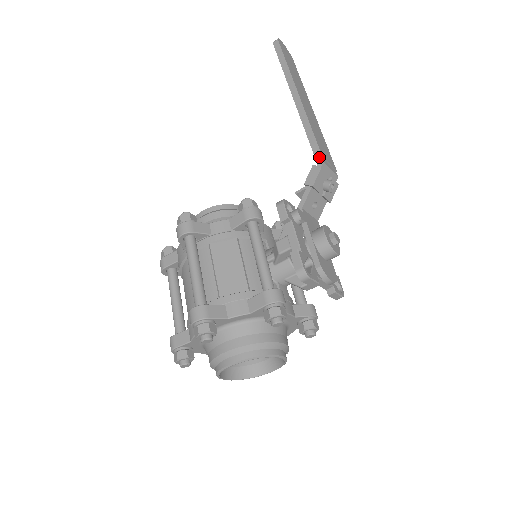
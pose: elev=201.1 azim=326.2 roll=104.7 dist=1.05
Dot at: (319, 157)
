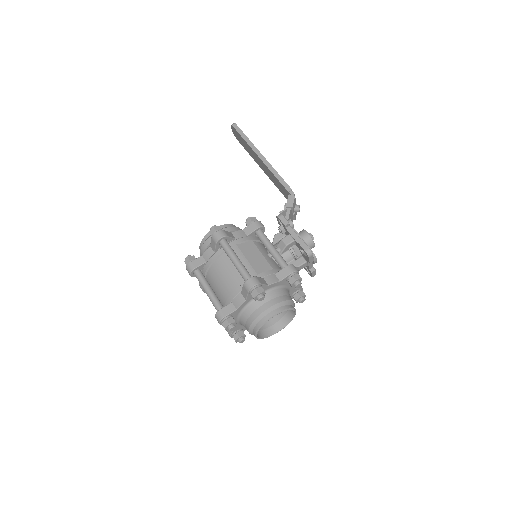
Dot at: (290, 191)
